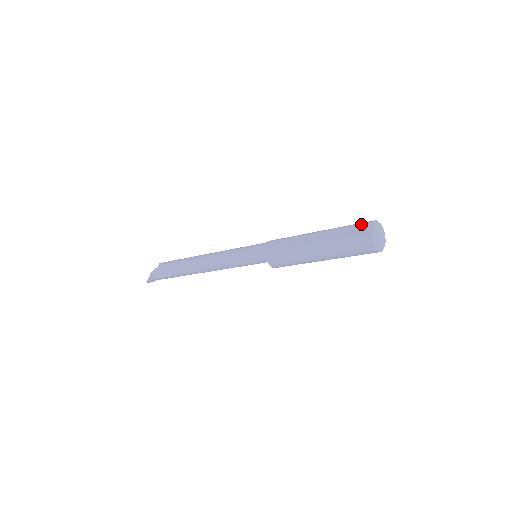
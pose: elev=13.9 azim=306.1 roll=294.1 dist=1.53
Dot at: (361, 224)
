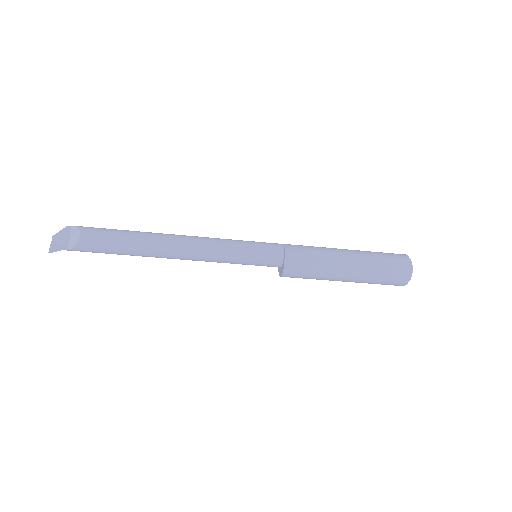
Dot at: (399, 259)
